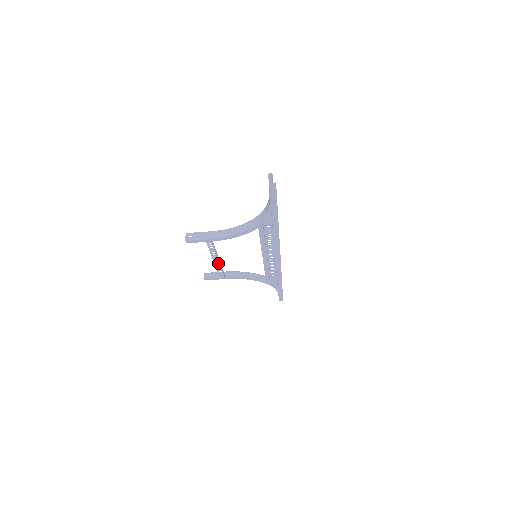
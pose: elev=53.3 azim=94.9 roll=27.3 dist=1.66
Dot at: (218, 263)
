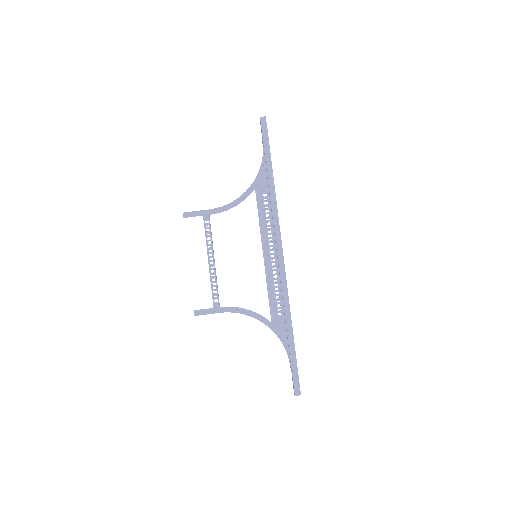
Dot at: (213, 269)
